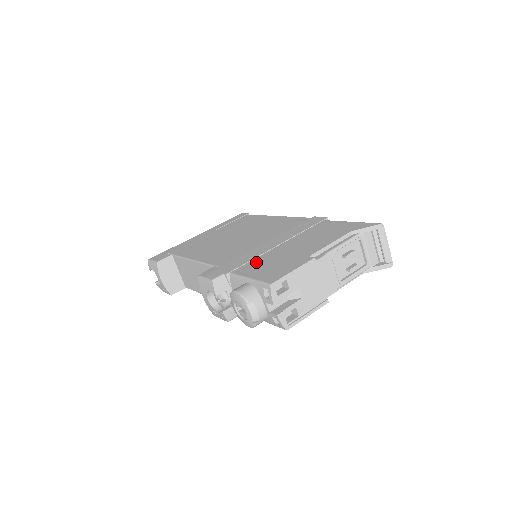
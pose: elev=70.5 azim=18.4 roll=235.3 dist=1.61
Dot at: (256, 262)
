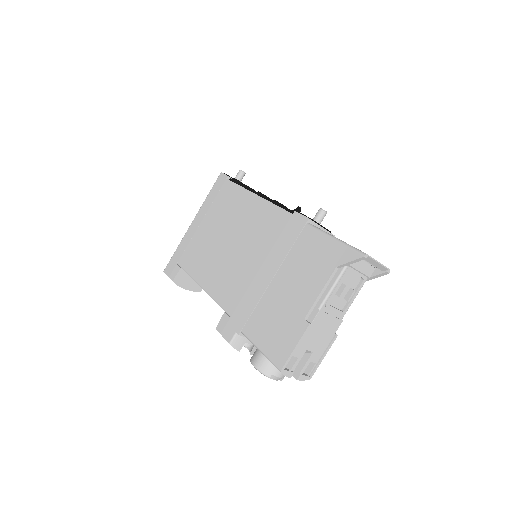
Dot at: (259, 316)
